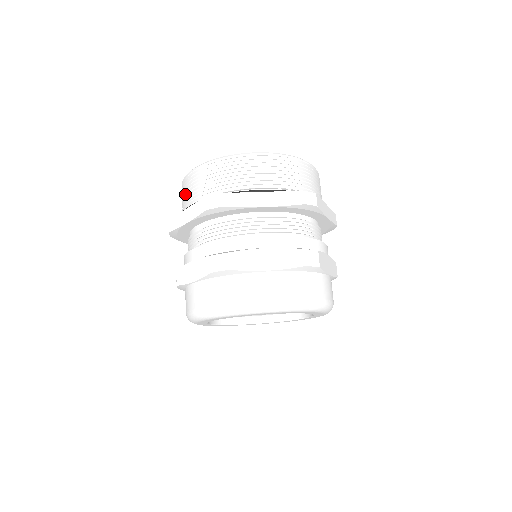
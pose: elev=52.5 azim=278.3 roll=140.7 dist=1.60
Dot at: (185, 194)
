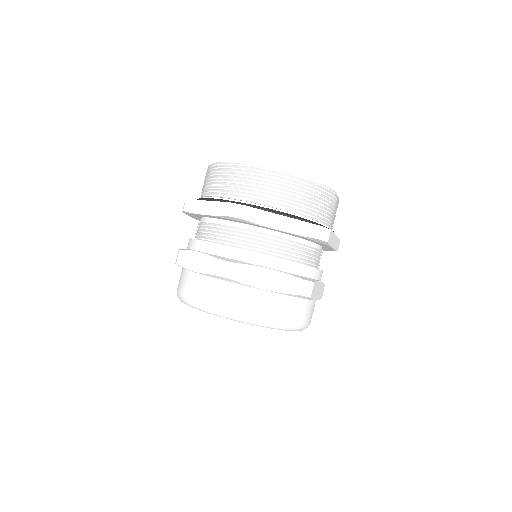
Dot at: occluded
